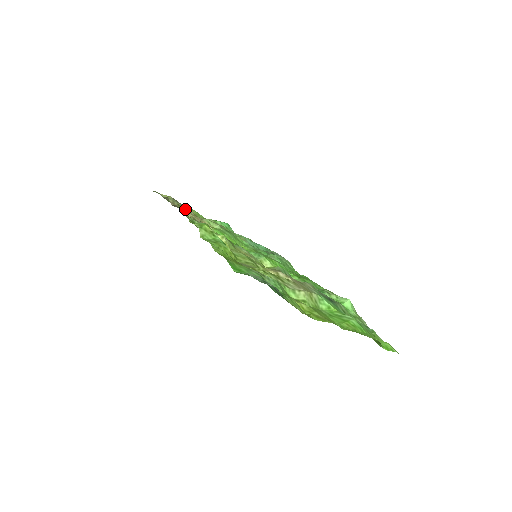
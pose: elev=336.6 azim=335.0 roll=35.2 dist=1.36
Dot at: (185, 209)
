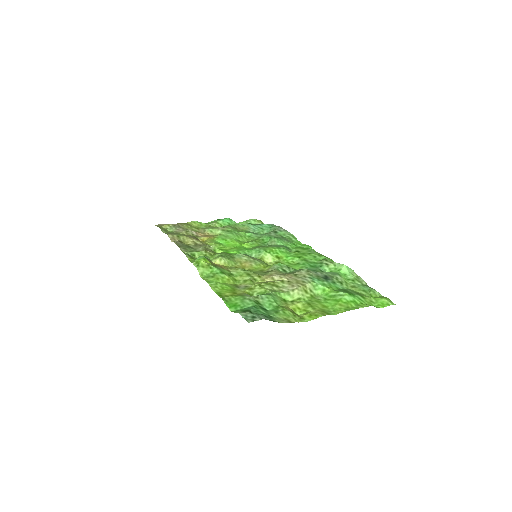
Dot at: (185, 237)
